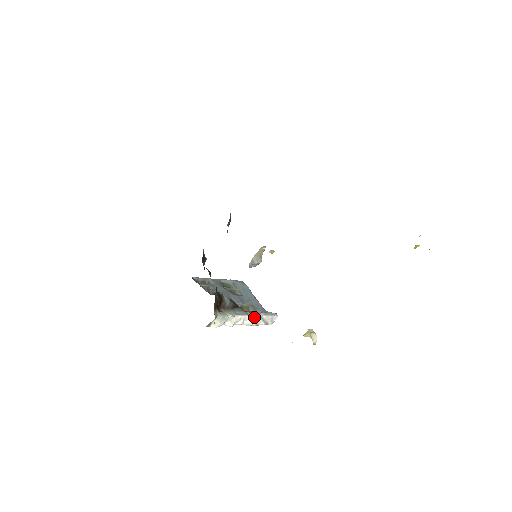
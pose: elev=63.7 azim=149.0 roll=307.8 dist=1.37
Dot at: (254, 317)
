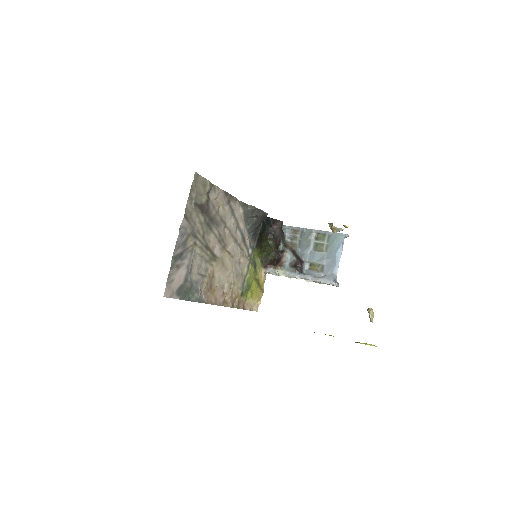
Dot at: (308, 279)
